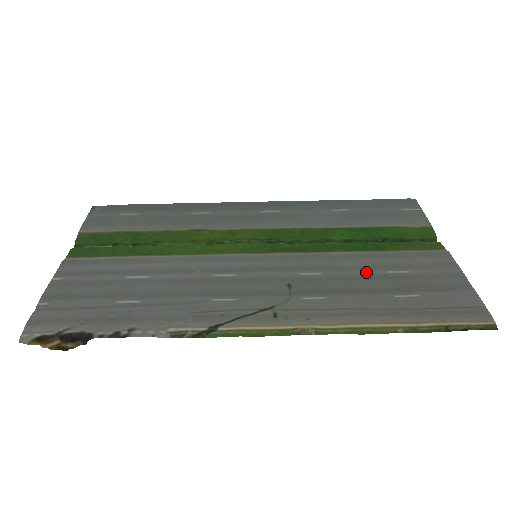
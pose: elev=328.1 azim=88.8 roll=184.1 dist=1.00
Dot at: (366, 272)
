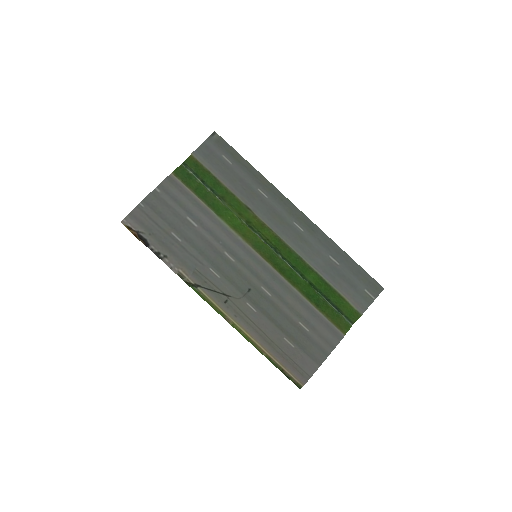
Dot at: (290, 314)
